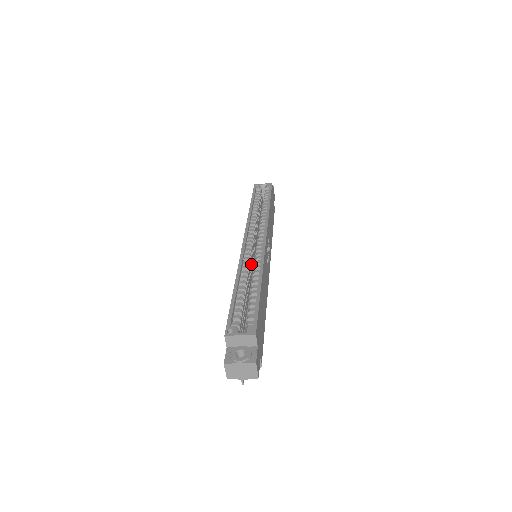
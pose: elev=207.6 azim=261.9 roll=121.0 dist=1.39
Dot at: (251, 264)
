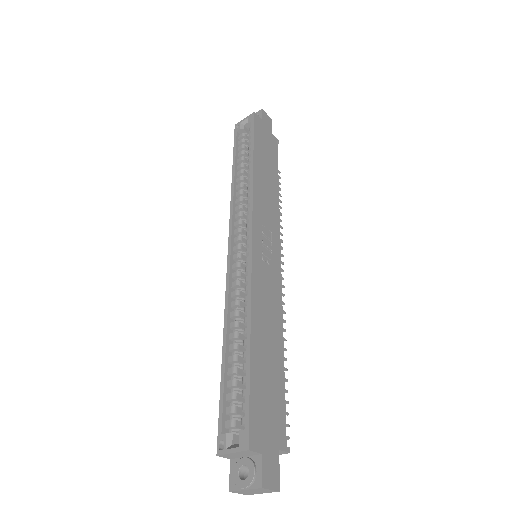
Dot at: (246, 285)
